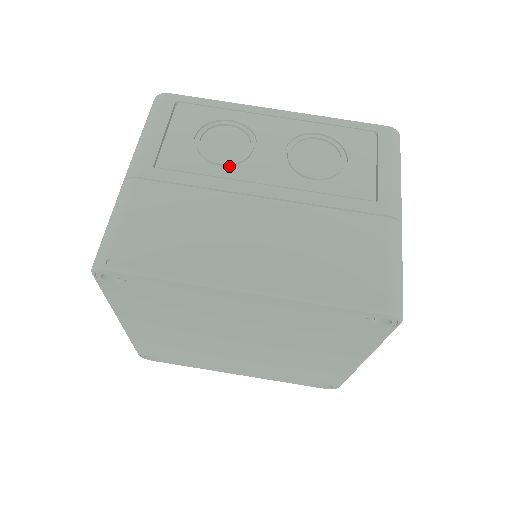
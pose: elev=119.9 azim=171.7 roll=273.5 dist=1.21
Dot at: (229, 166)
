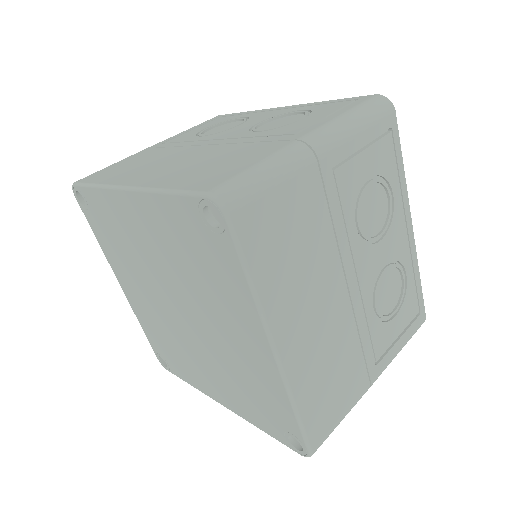
Dot at: occluded
